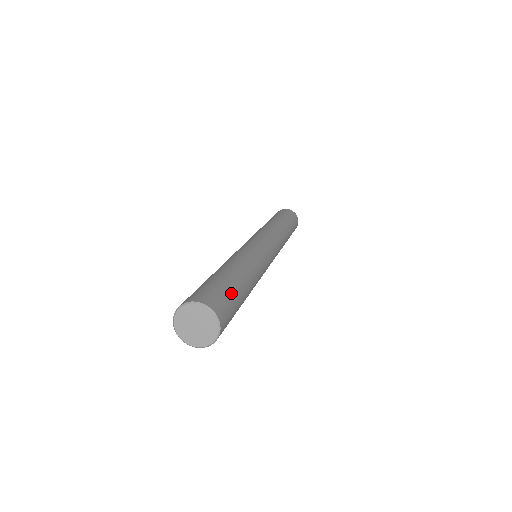
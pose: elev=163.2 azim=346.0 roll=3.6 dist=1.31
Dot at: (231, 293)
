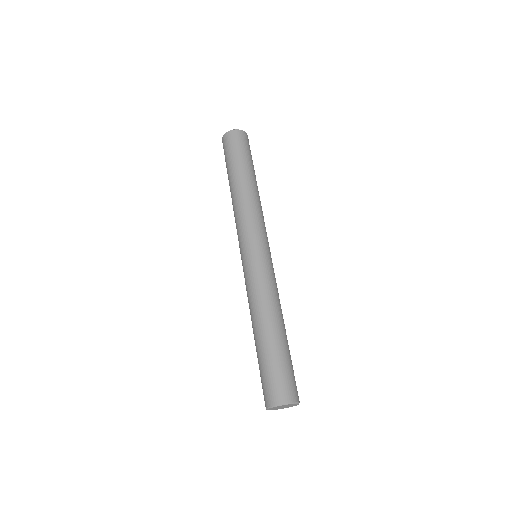
Dot at: (292, 367)
